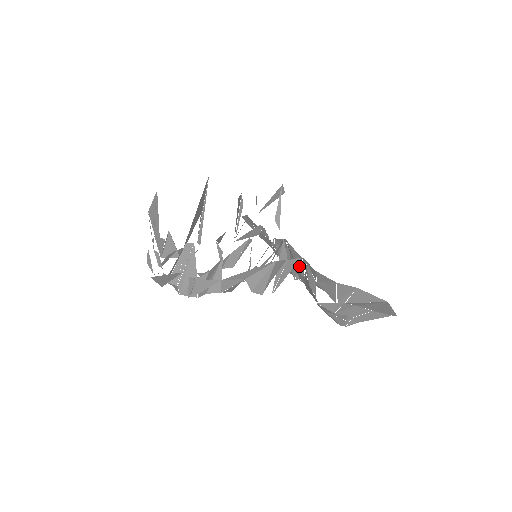
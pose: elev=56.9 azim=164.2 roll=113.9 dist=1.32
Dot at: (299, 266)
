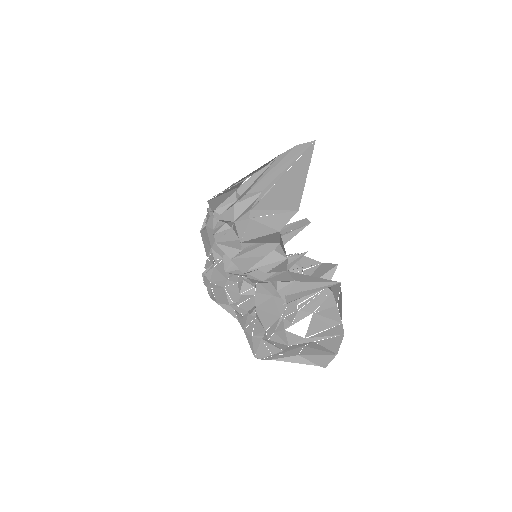
Dot at: occluded
